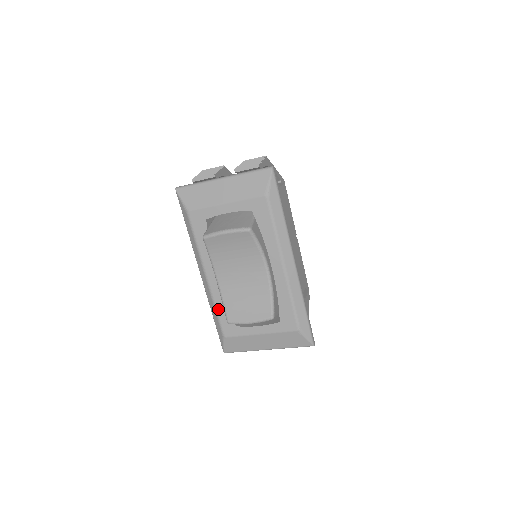
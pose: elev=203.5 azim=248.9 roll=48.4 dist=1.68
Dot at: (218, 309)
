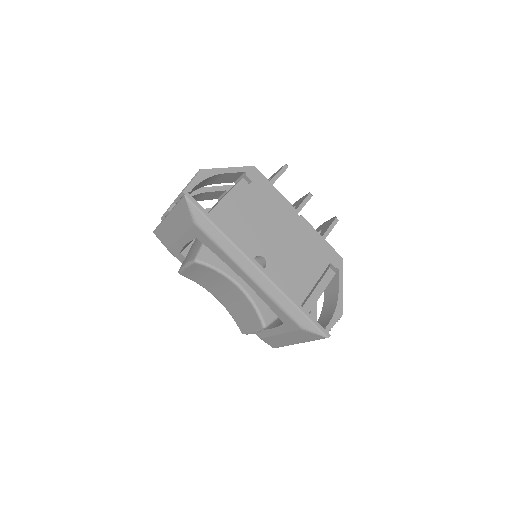
Dot at: occluded
